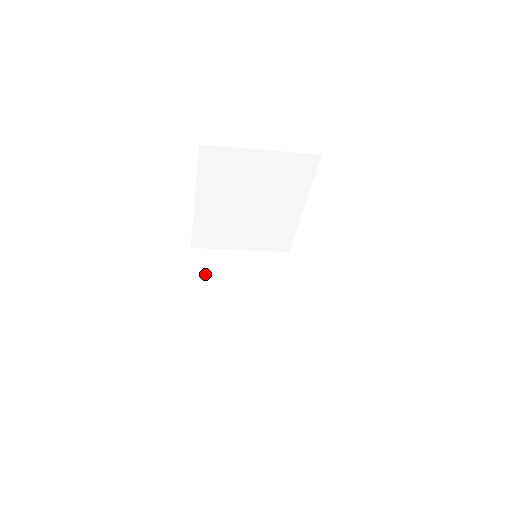
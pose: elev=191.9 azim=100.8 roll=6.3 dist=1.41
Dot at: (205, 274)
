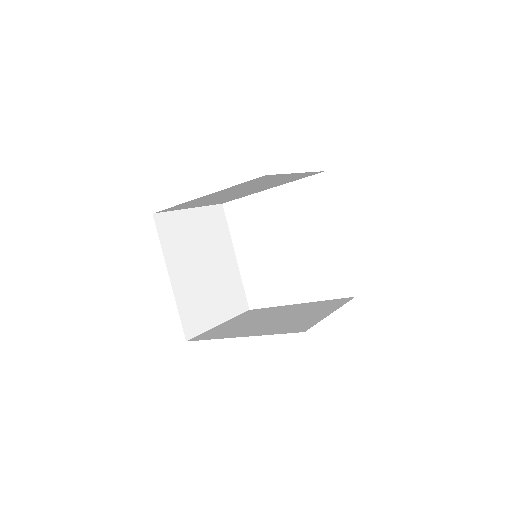
Dot at: (173, 246)
